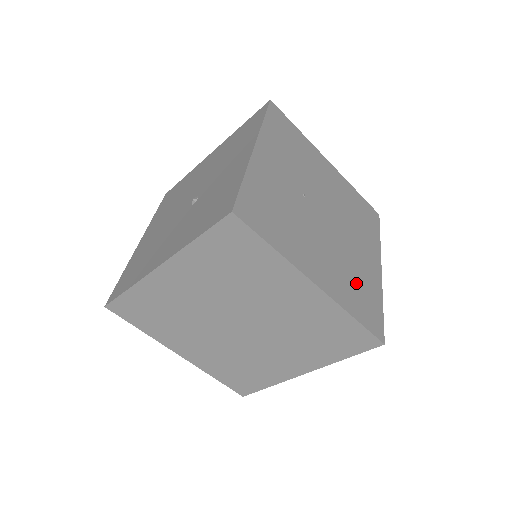
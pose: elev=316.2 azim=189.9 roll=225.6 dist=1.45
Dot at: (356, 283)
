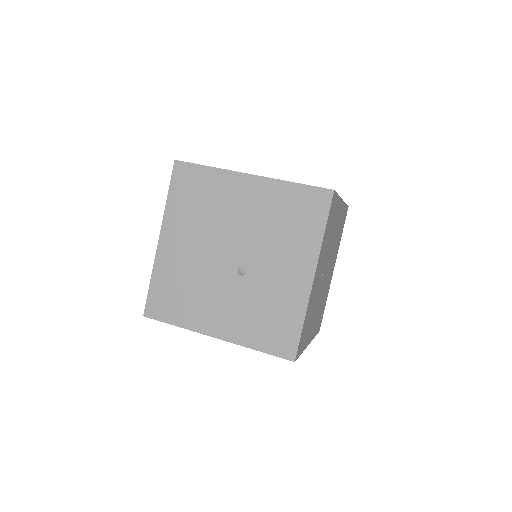
Dot at: (322, 307)
